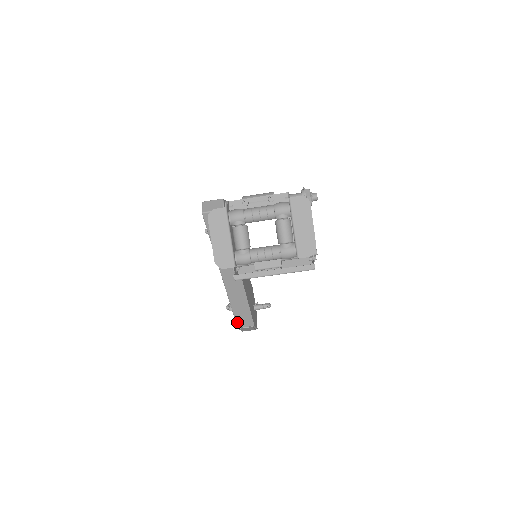
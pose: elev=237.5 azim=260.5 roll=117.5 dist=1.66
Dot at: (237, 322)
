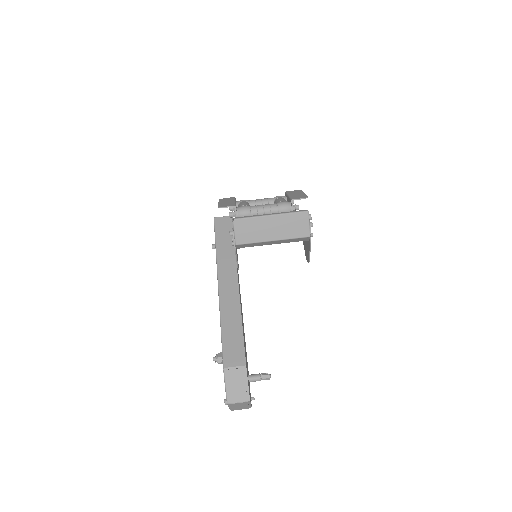
Dot at: (224, 357)
